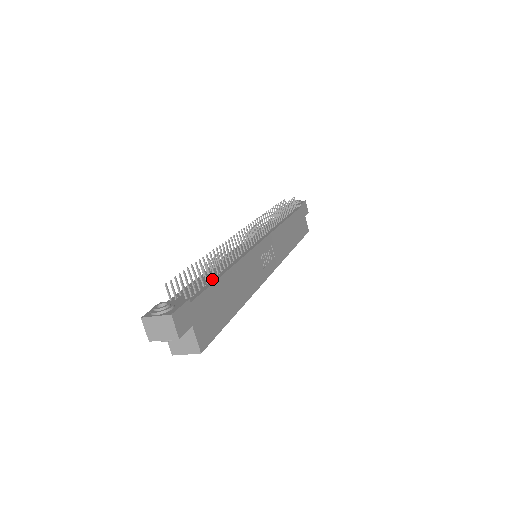
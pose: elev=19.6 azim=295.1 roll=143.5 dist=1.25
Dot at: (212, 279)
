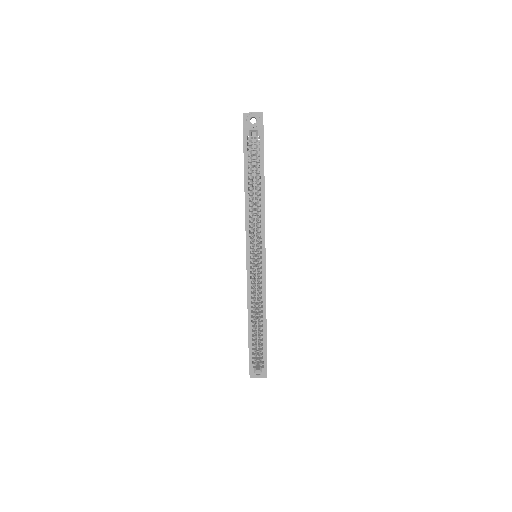
Dot at: occluded
